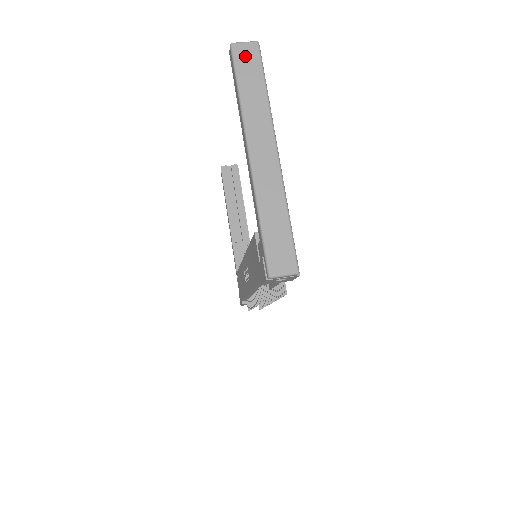
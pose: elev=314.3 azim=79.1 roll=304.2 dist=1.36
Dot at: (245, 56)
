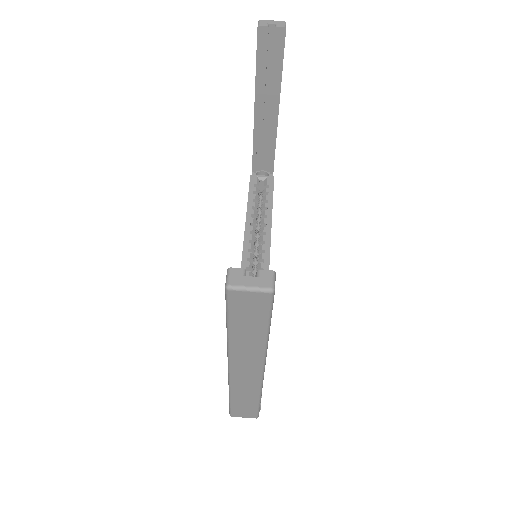
Dot at: (246, 304)
